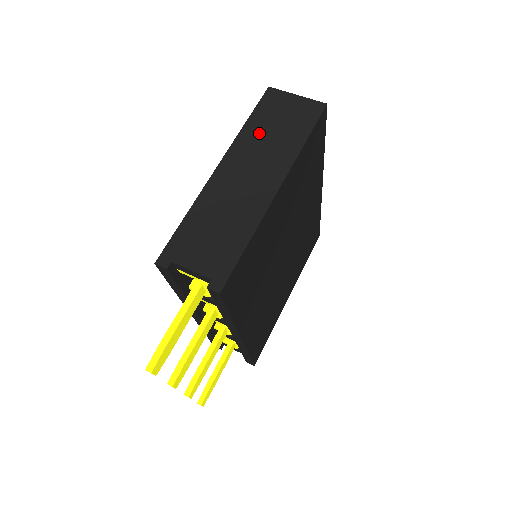
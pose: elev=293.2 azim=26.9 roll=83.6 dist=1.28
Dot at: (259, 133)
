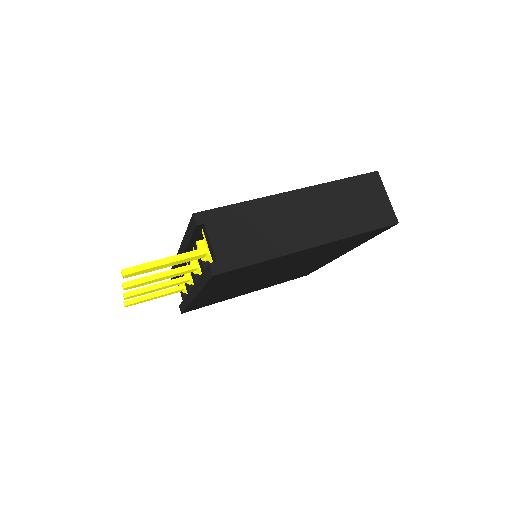
Dot at: (340, 196)
